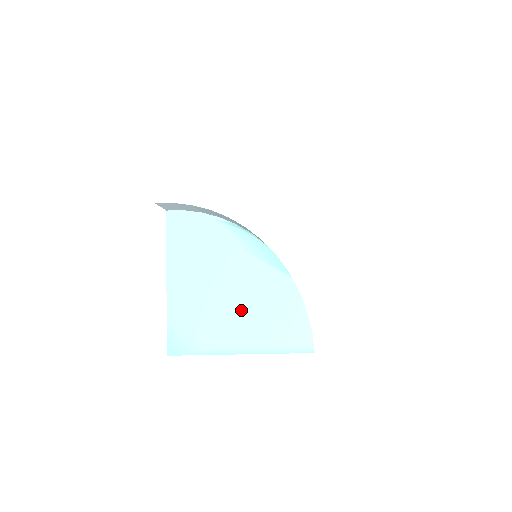
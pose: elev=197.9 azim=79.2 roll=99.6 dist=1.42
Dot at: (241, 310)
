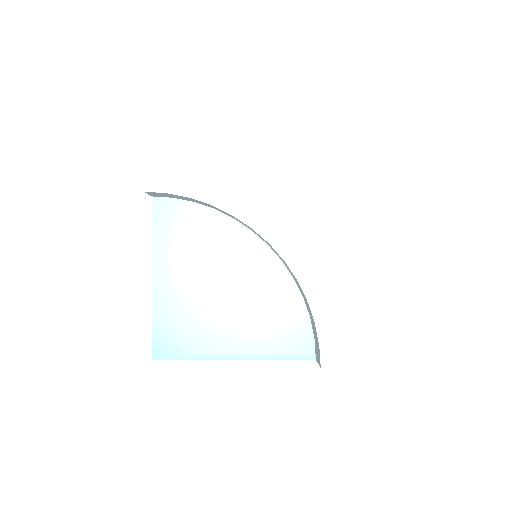
Dot at: (237, 313)
